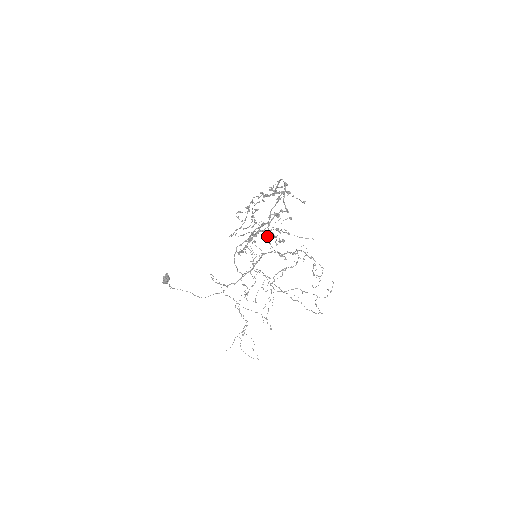
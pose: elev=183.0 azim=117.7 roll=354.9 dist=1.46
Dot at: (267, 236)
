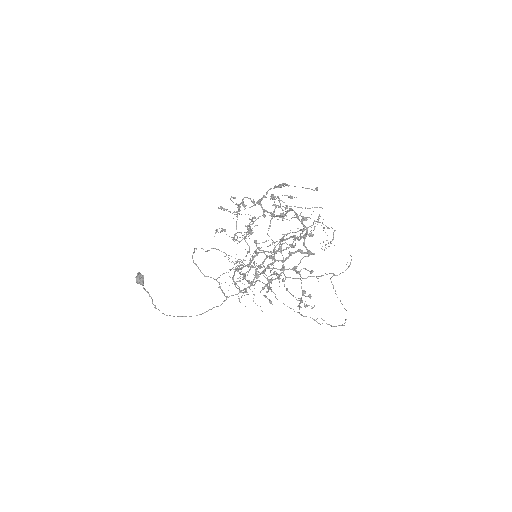
Dot at: (283, 281)
